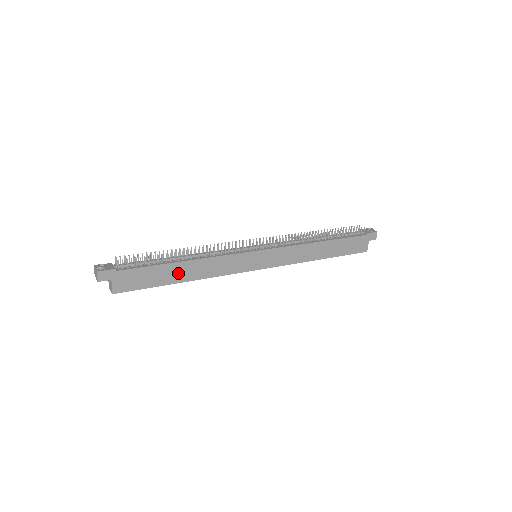
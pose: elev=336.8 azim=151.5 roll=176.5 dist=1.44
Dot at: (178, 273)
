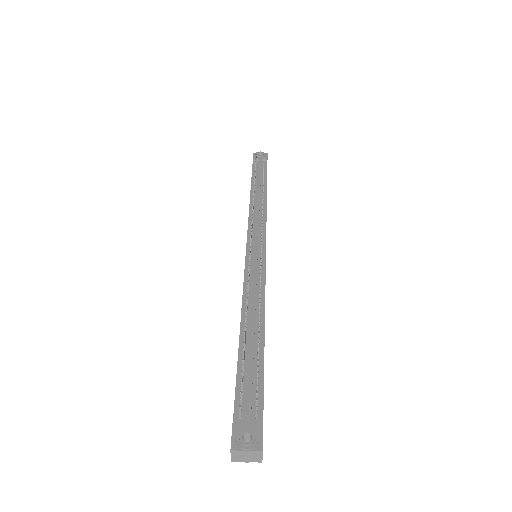
Dot at: occluded
